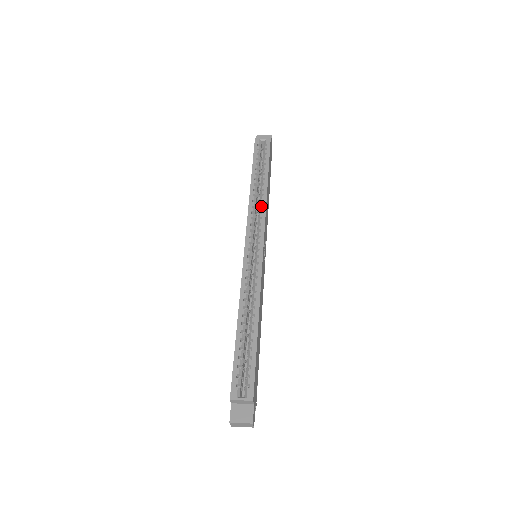
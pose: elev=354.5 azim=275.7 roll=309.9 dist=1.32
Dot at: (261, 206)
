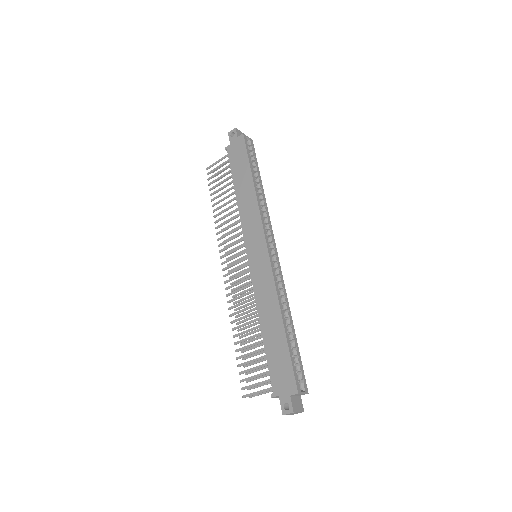
Dot at: (265, 211)
